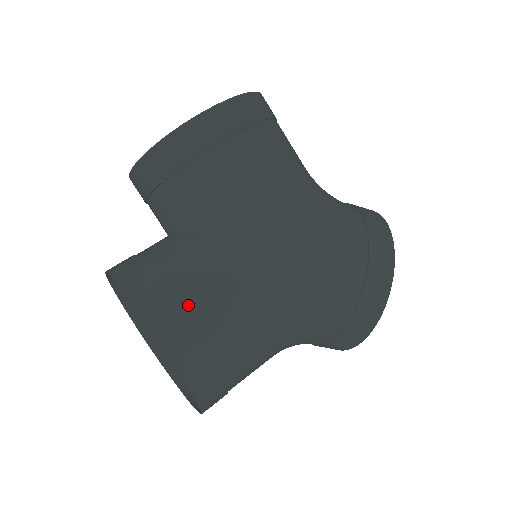
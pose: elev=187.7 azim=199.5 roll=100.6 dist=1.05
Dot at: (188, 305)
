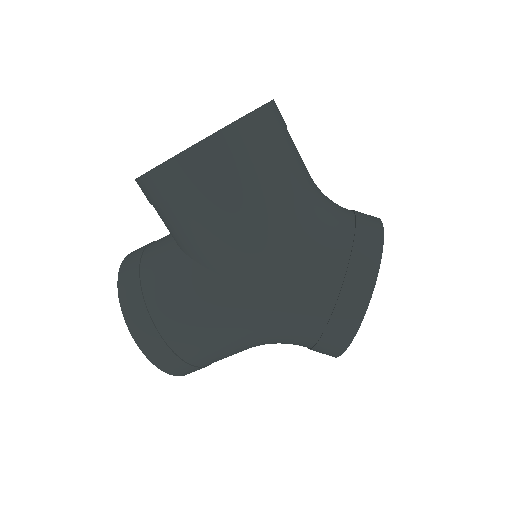
Dot at: (158, 322)
